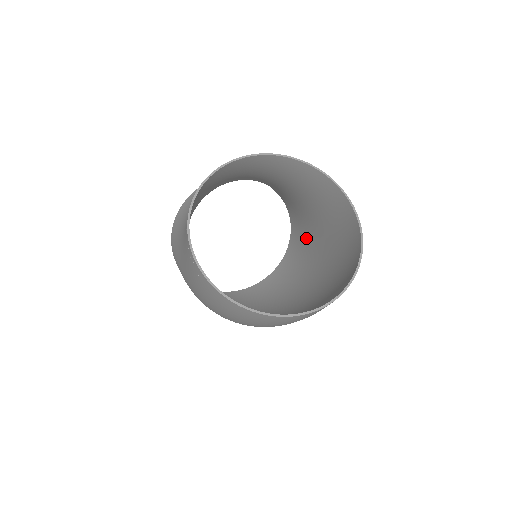
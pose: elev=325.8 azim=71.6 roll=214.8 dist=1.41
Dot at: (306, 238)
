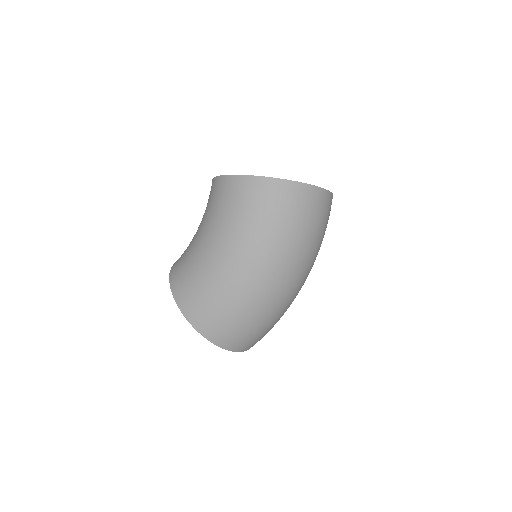
Dot at: occluded
